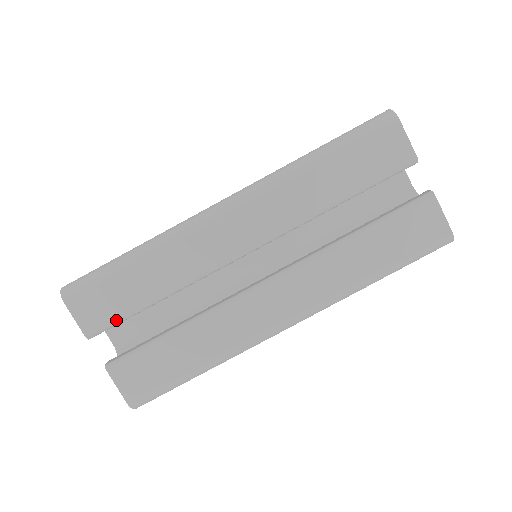
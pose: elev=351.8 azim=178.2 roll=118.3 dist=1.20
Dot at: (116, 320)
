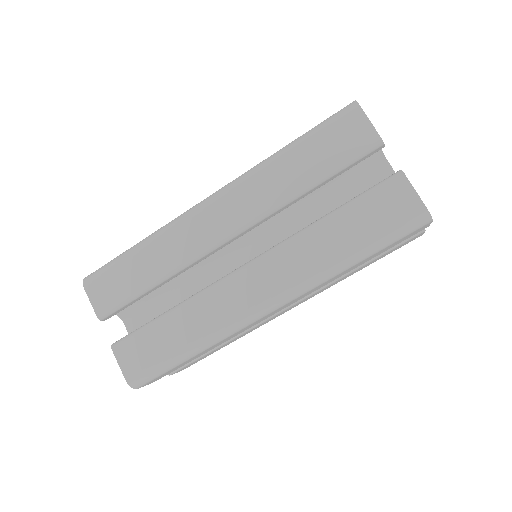
Dot at: (121, 302)
